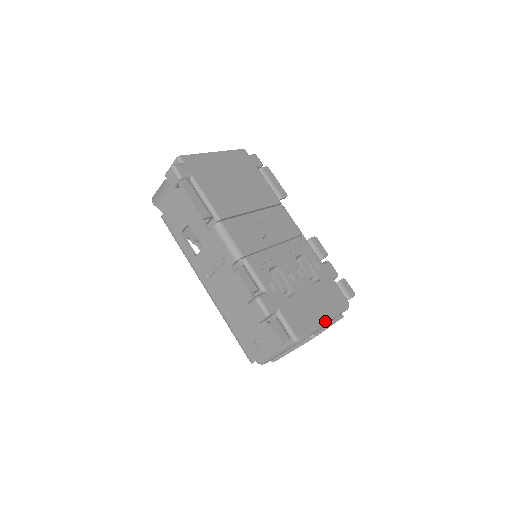
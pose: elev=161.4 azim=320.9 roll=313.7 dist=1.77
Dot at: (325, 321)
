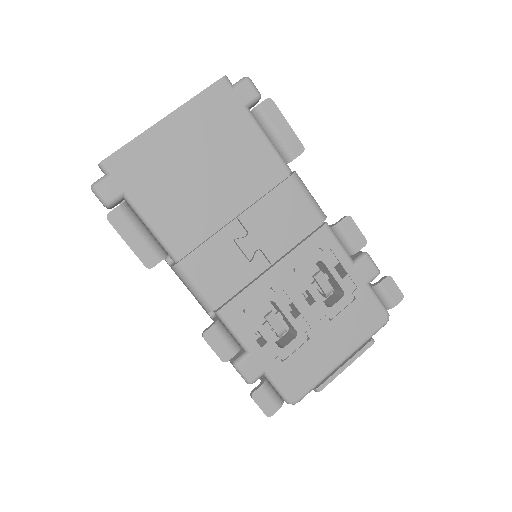
Dot at: (340, 362)
